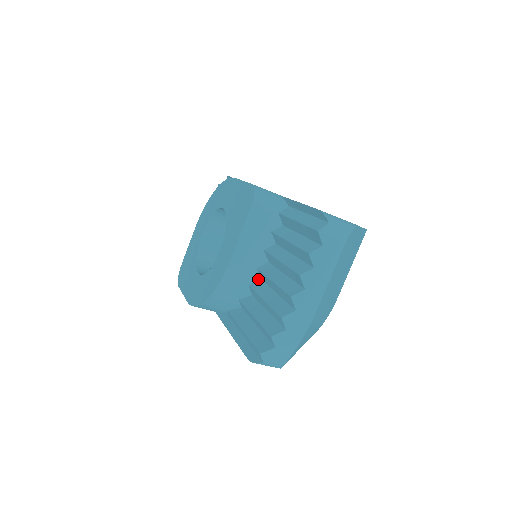
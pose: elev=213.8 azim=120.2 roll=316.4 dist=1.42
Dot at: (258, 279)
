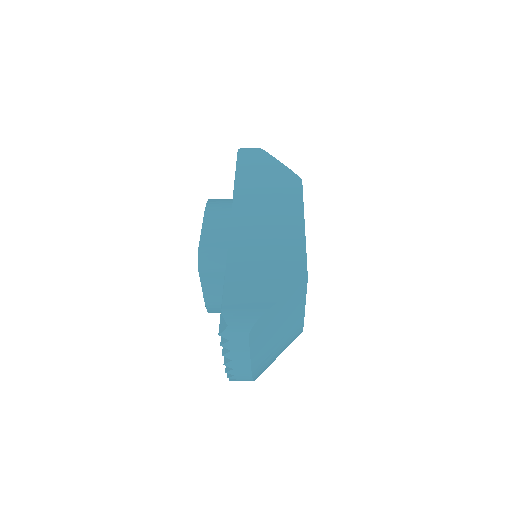
Dot at: occluded
